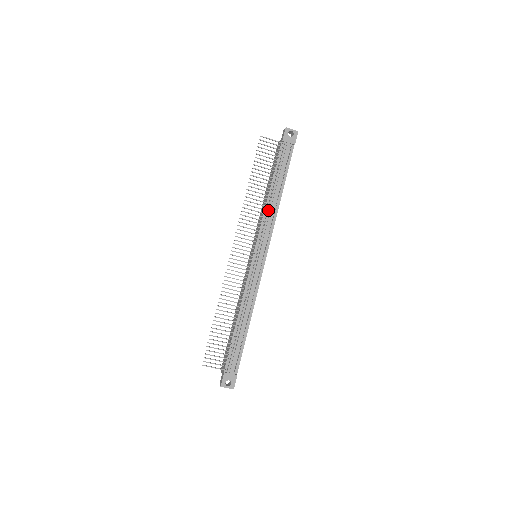
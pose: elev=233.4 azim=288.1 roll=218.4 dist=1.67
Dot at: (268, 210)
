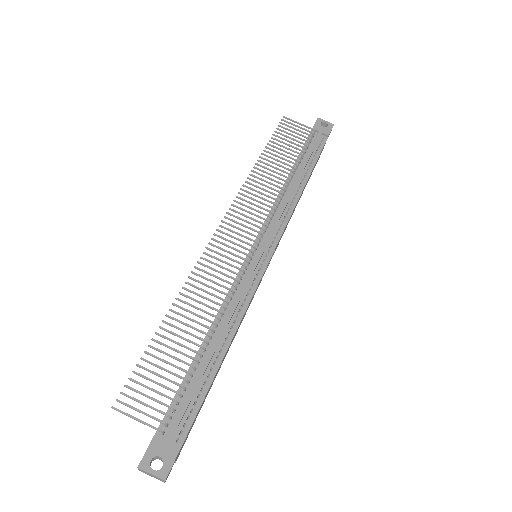
Dot at: (283, 196)
